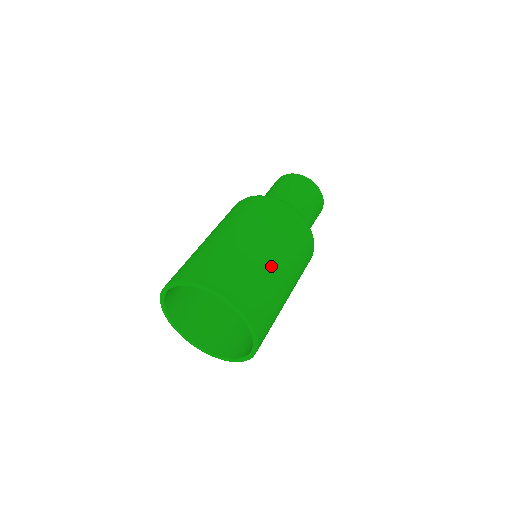
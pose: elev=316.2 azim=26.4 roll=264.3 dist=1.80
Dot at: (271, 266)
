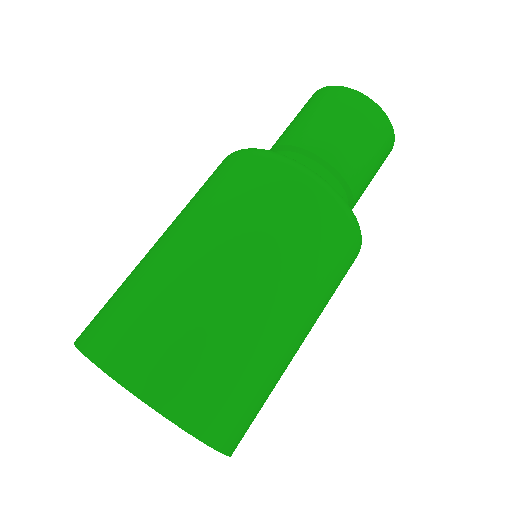
Dot at: (254, 316)
